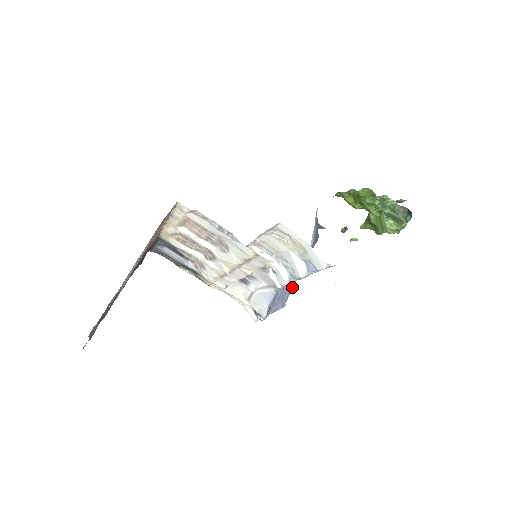
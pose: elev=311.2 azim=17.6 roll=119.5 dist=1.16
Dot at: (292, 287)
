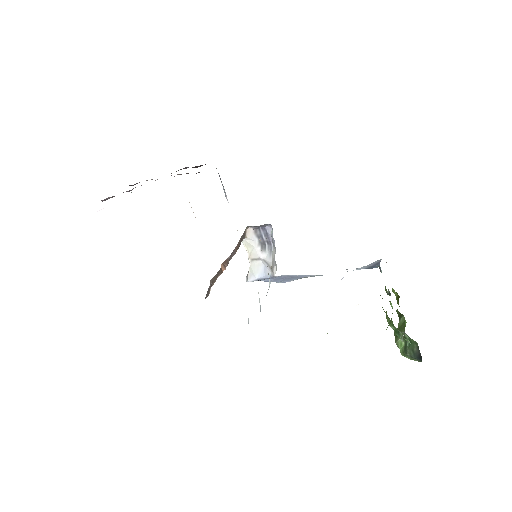
Dot at: occluded
